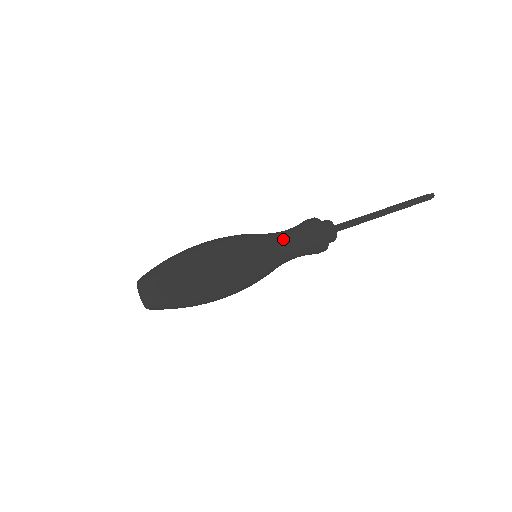
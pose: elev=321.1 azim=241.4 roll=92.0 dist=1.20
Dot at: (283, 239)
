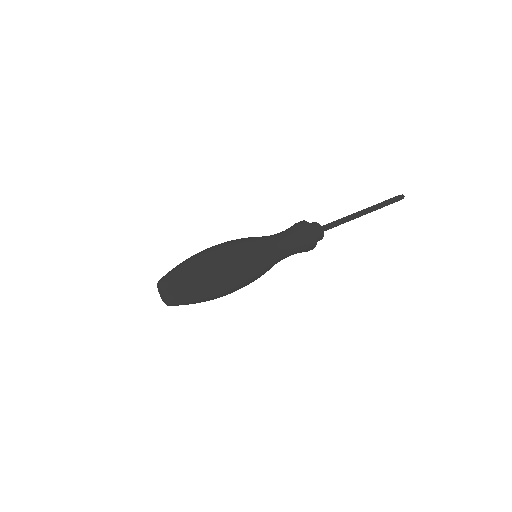
Dot at: (281, 246)
